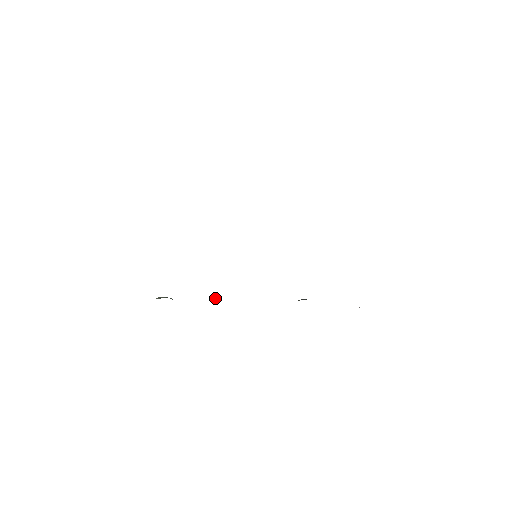
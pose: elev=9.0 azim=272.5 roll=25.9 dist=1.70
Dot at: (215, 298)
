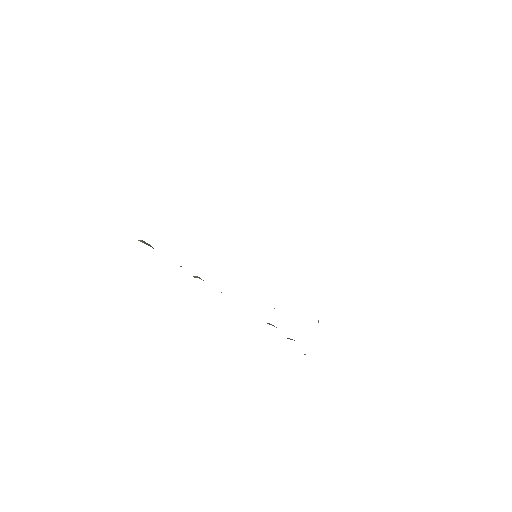
Dot at: occluded
